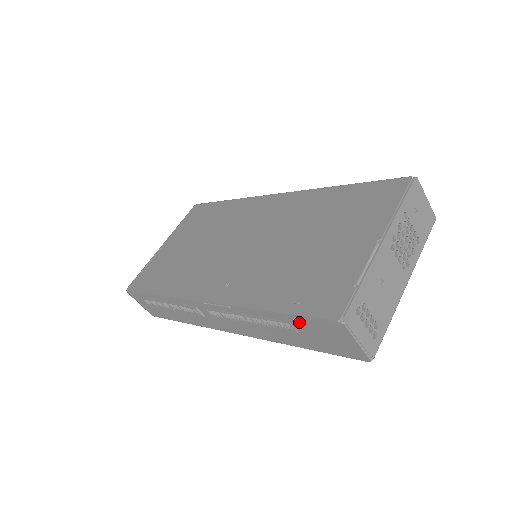
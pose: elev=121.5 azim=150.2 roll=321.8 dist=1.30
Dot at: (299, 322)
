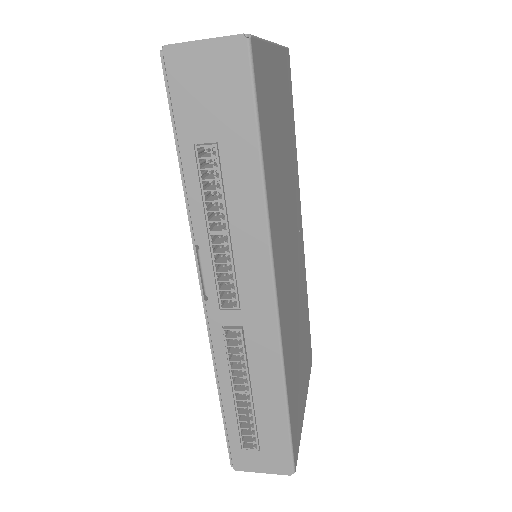
Dot at: (188, 127)
